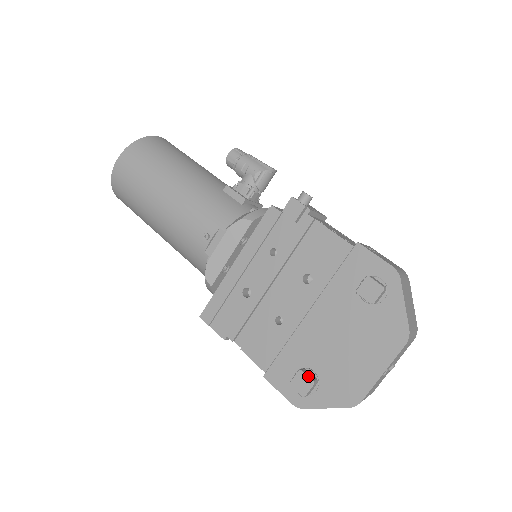
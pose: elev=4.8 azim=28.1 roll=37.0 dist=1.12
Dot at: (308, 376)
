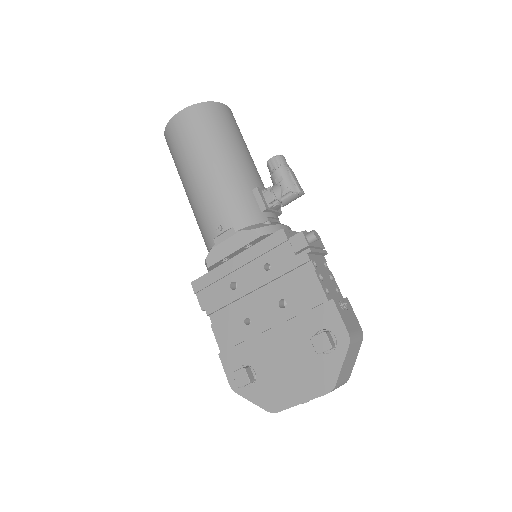
Dot at: (248, 375)
